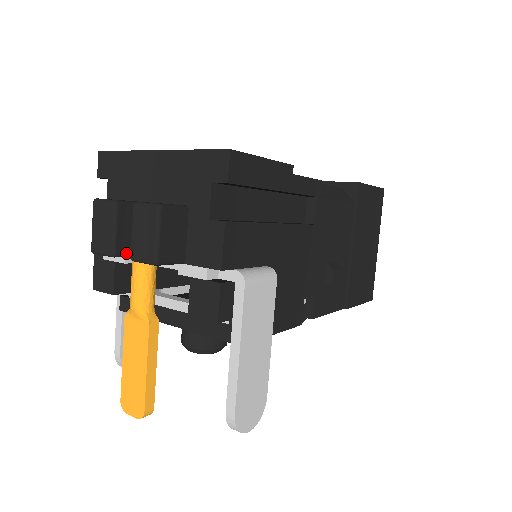
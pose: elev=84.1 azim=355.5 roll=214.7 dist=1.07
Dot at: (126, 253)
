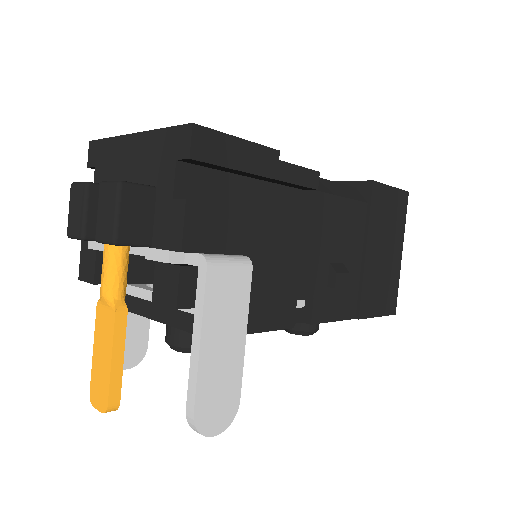
Dot at: occluded
